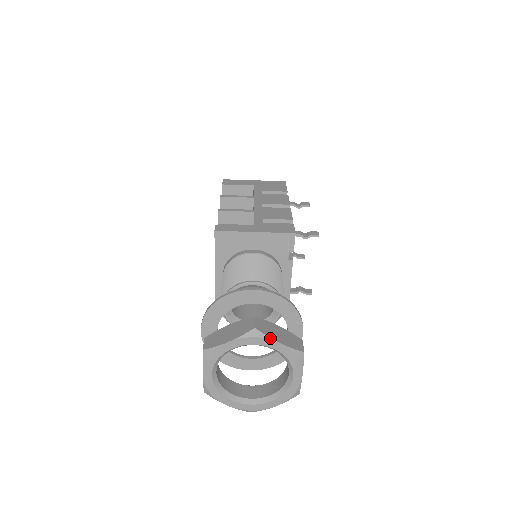
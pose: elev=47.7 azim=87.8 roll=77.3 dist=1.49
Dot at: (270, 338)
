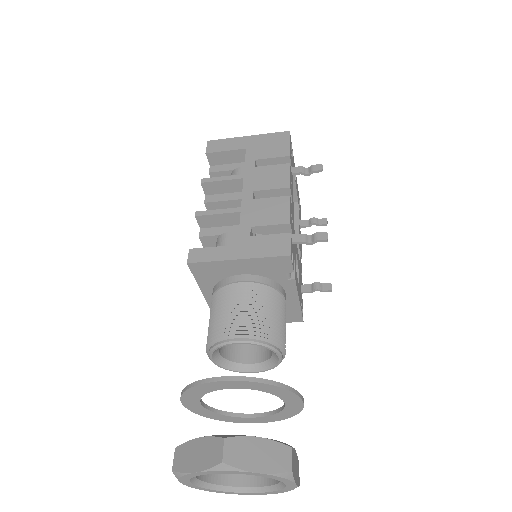
Dot at: (243, 470)
